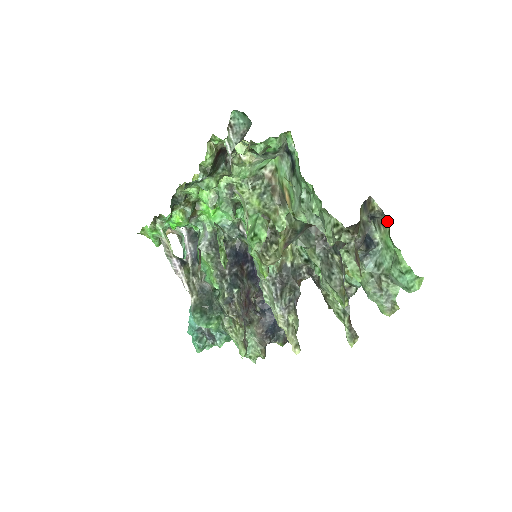
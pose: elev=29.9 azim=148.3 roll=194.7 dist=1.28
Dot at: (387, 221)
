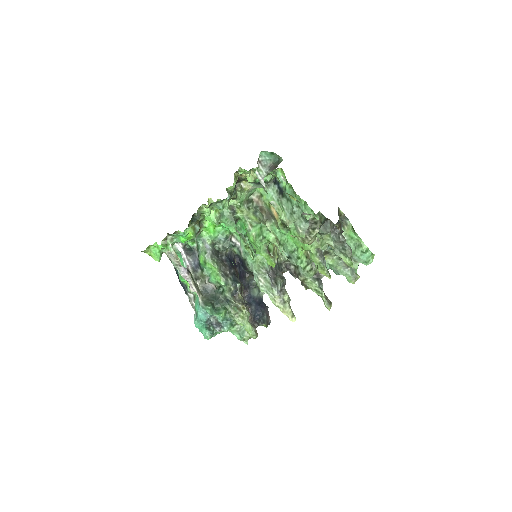
Dot at: (349, 222)
